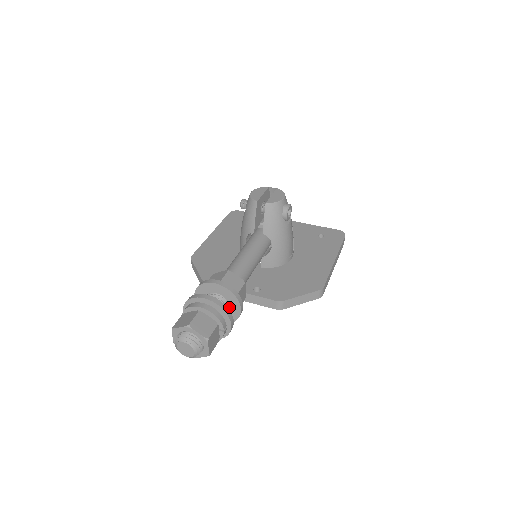
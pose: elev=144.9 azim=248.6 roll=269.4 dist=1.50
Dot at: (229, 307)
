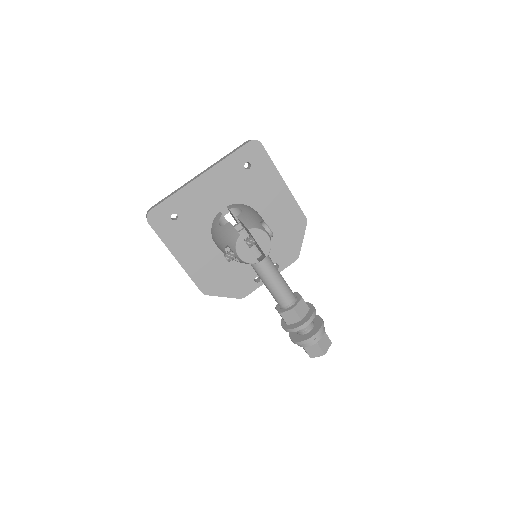
Dot at: occluded
